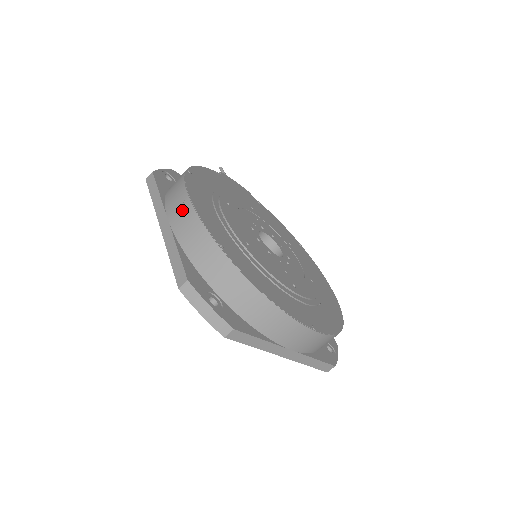
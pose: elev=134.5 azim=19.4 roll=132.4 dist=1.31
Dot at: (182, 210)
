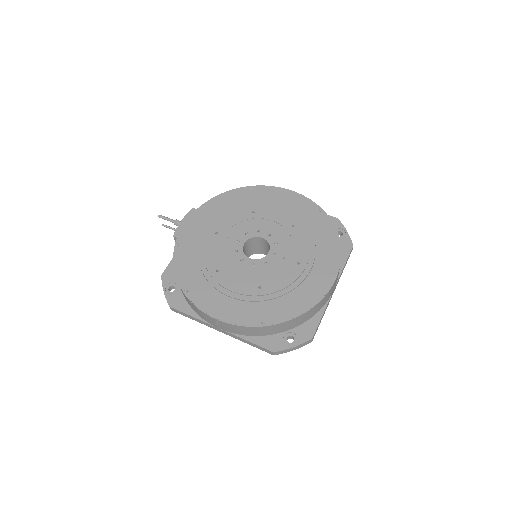
Dot at: (222, 325)
